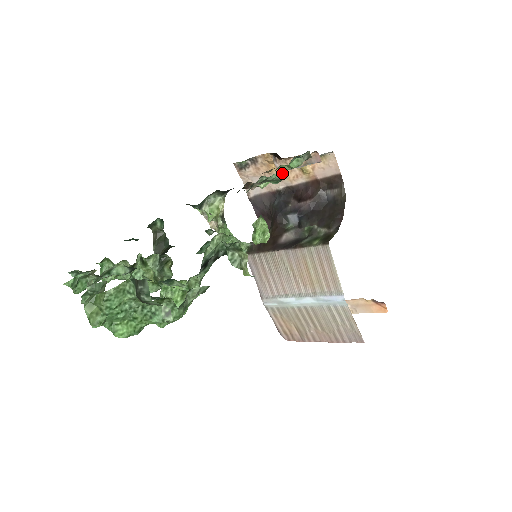
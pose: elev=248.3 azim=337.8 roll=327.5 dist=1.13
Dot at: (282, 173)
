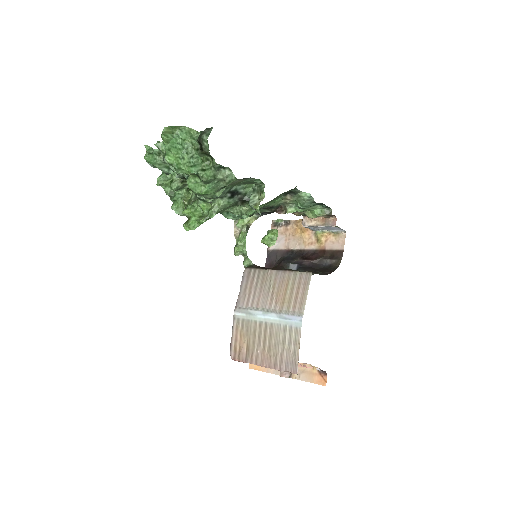
Dot at: (310, 196)
